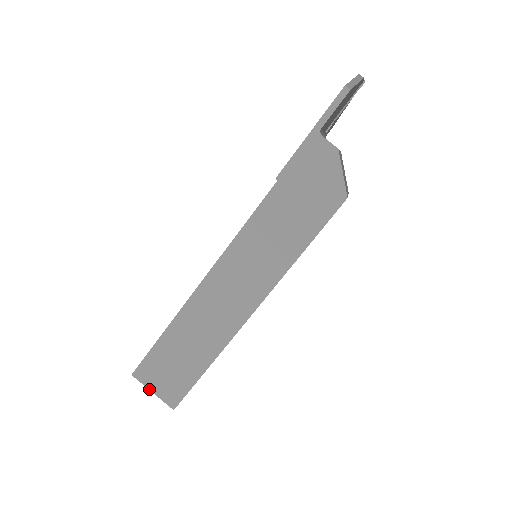
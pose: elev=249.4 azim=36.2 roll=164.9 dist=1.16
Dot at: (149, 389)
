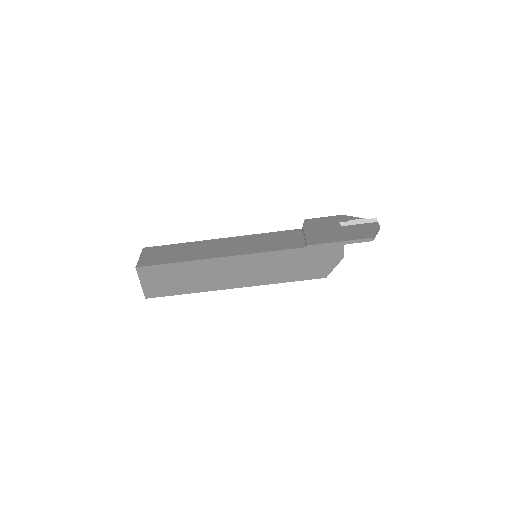
Dot at: (140, 281)
